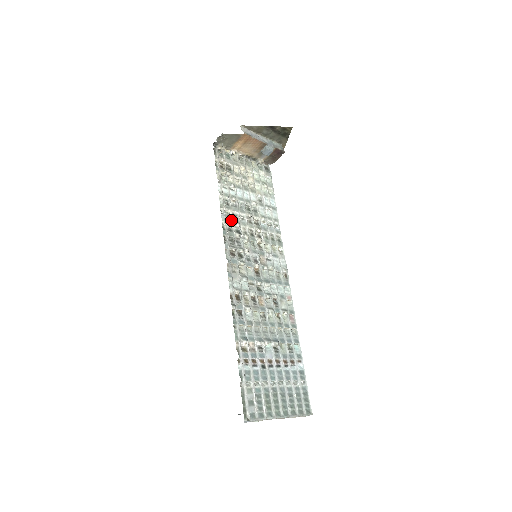
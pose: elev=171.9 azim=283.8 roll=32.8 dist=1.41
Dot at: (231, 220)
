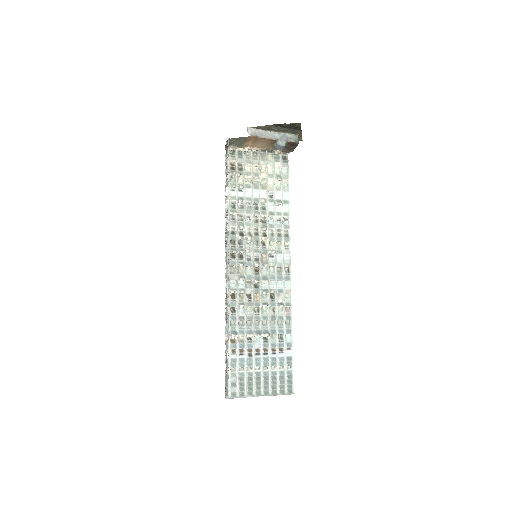
Dot at: (235, 223)
